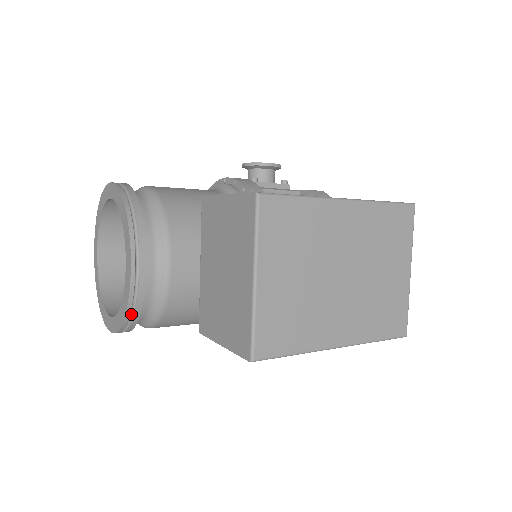
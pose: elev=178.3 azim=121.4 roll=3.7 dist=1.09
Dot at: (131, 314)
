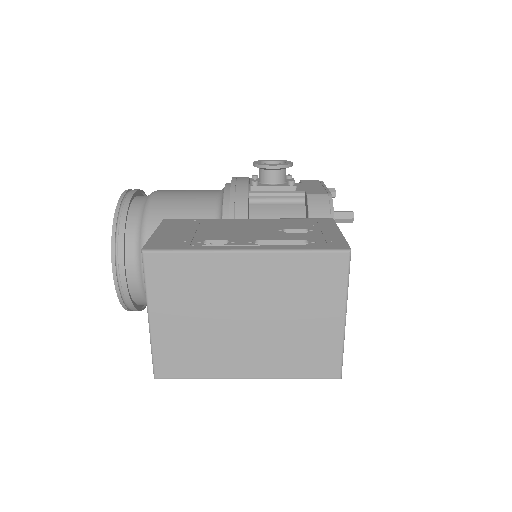
Dot at: (127, 304)
